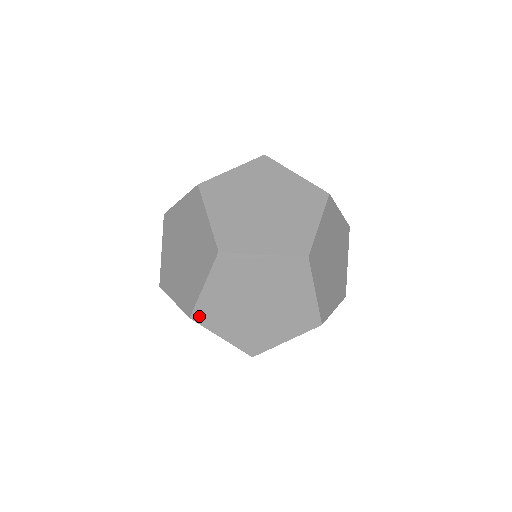
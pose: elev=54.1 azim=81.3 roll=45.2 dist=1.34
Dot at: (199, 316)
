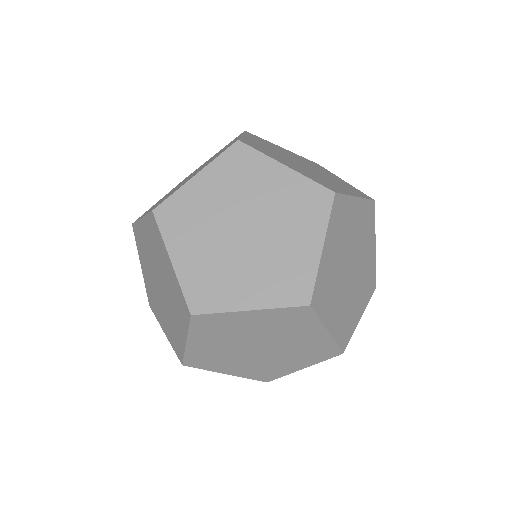
Dot at: (165, 213)
